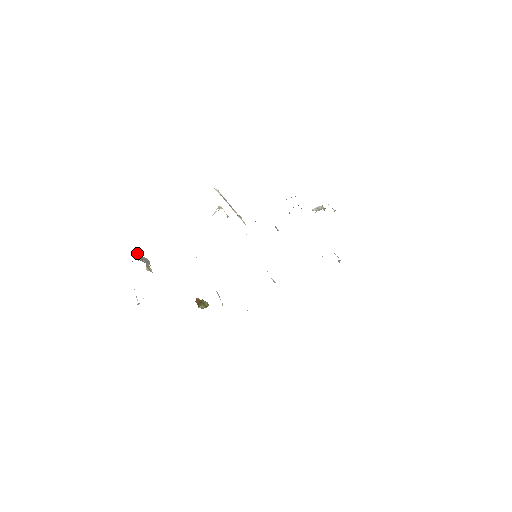
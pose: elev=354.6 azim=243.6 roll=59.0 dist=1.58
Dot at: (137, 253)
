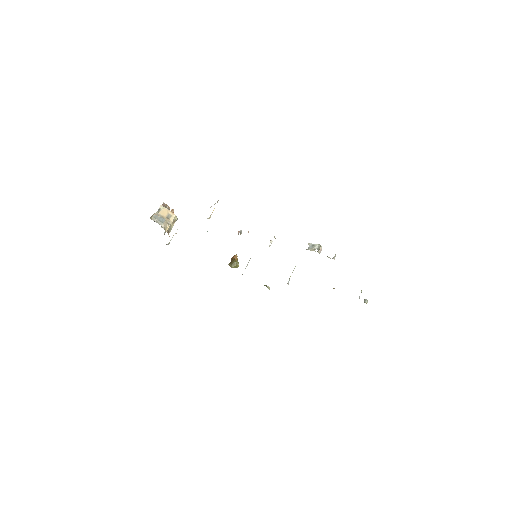
Dot at: (164, 208)
